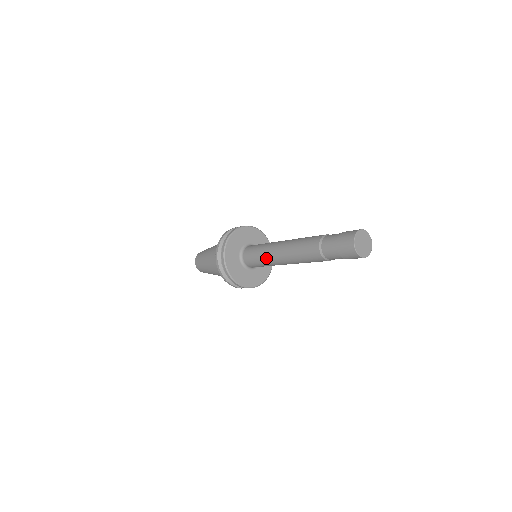
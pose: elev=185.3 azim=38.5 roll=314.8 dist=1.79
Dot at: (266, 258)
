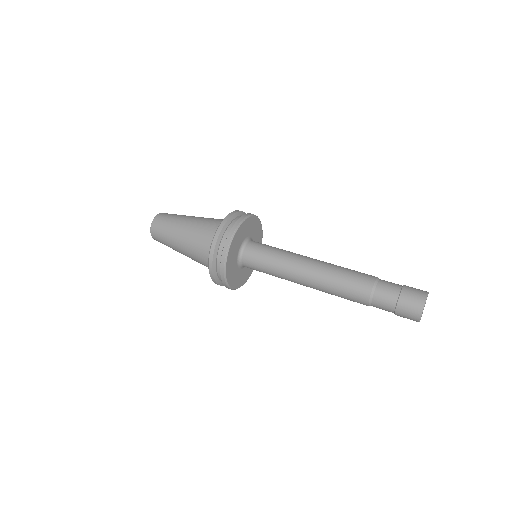
Dot at: (282, 277)
